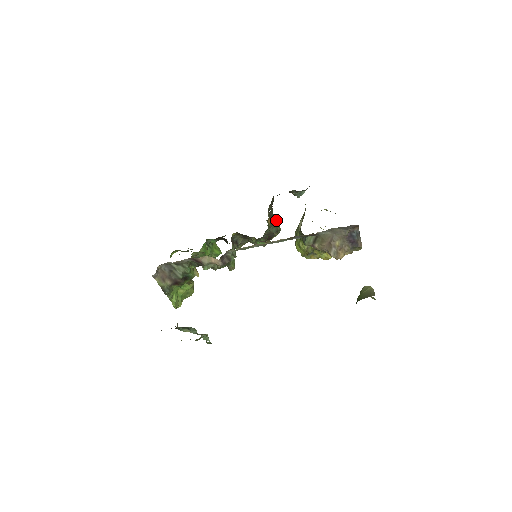
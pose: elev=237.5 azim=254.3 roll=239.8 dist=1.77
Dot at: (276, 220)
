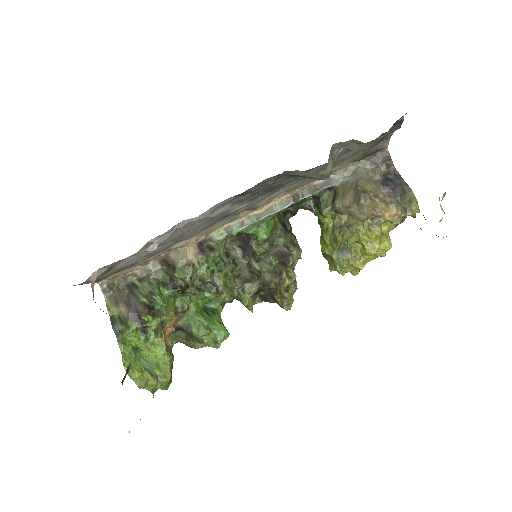
Dot at: (291, 233)
